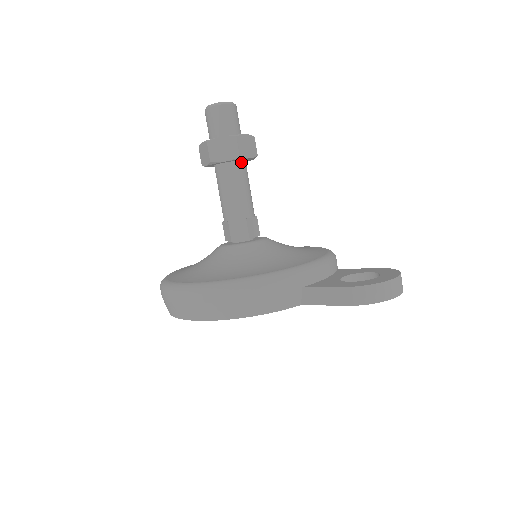
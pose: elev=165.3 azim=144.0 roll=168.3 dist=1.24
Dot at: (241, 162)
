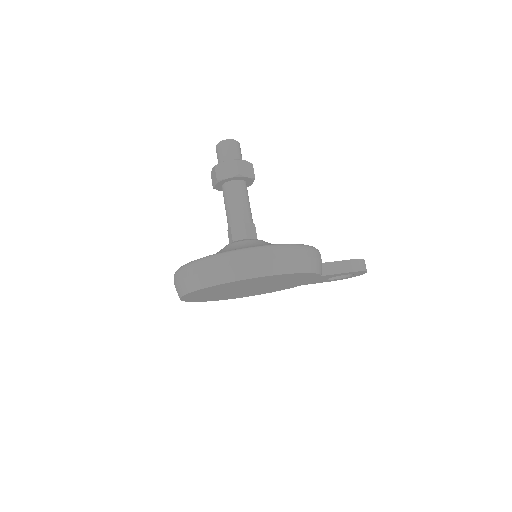
Dot at: (246, 185)
